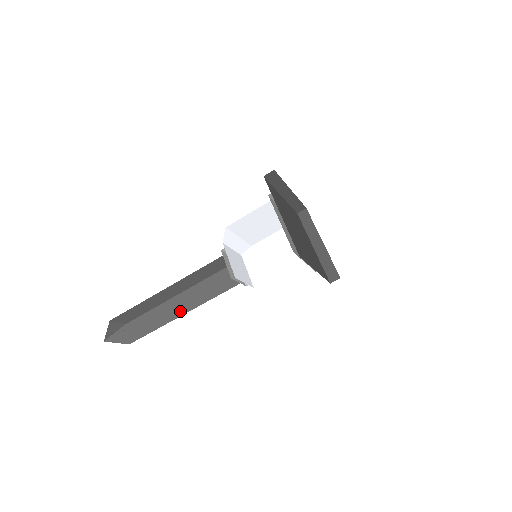
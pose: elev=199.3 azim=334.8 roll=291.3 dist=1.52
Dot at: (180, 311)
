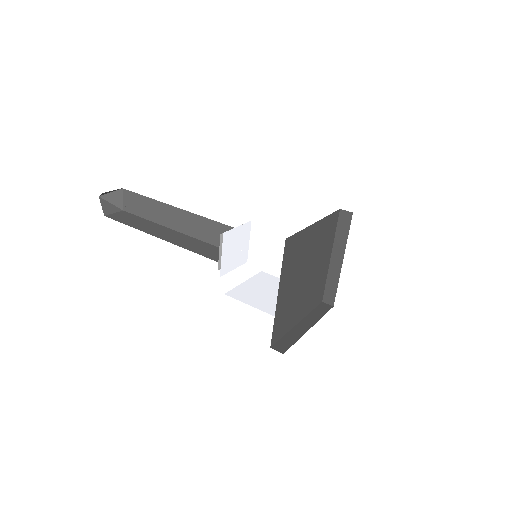
Dot at: (160, 235)
